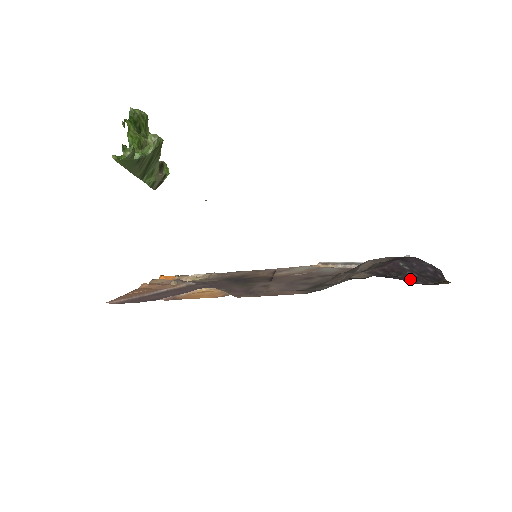
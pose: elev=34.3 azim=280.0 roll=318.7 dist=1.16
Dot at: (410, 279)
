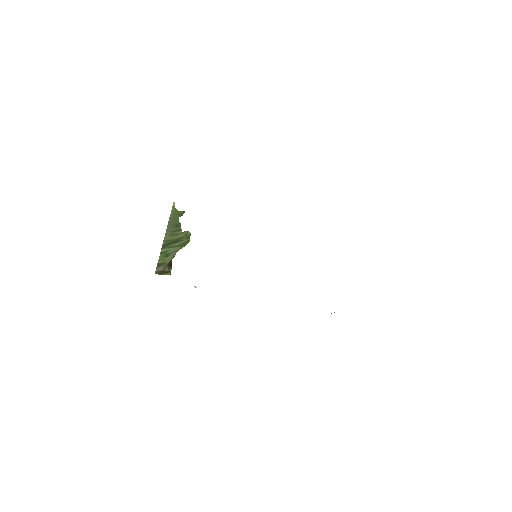
Dot at: occluded
